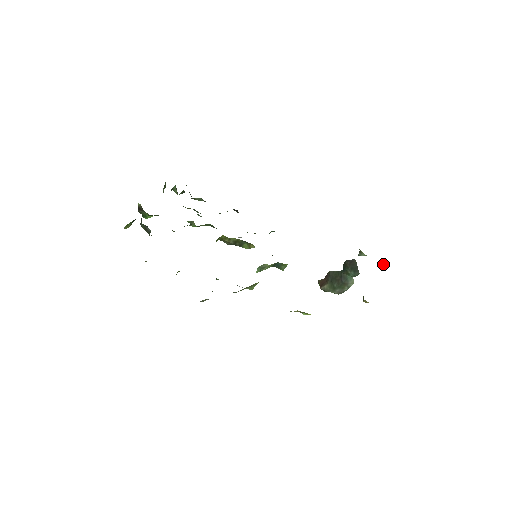
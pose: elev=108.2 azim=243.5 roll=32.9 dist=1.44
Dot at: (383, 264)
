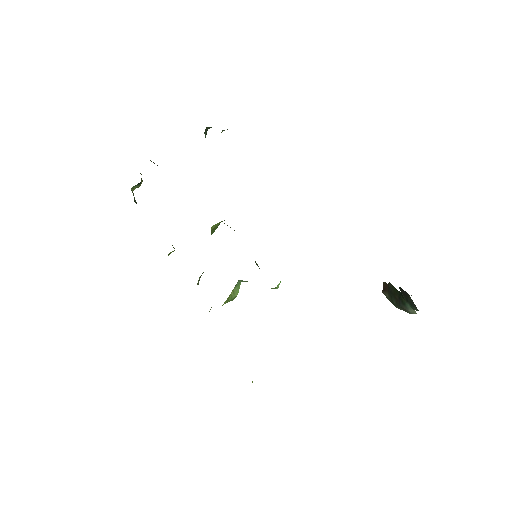
Dot at: occluded
